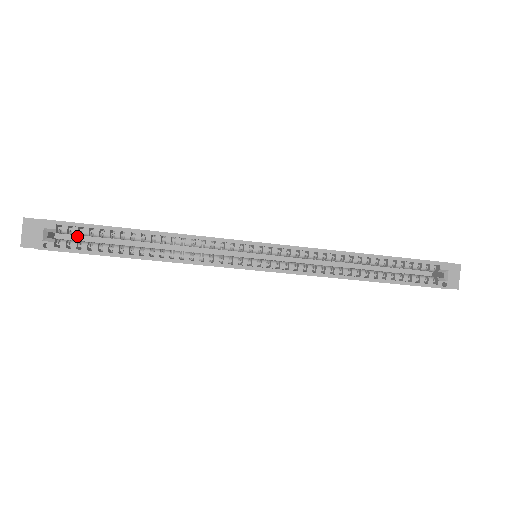
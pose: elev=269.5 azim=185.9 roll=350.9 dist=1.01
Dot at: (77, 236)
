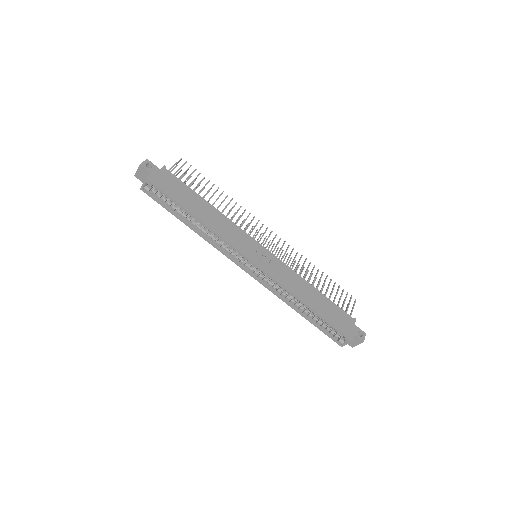
Dot at: occluded
